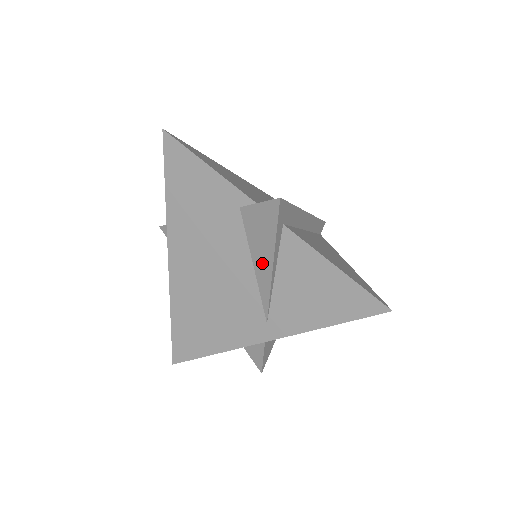
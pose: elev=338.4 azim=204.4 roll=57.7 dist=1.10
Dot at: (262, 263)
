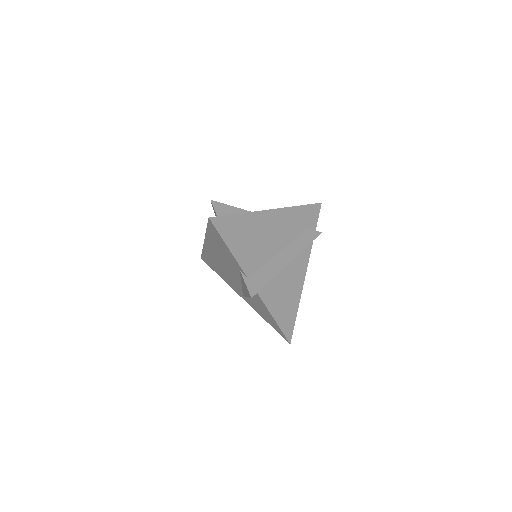
Dot at: (244, 289)
